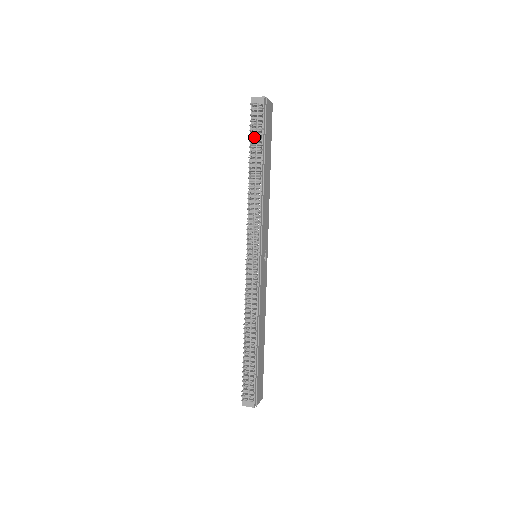
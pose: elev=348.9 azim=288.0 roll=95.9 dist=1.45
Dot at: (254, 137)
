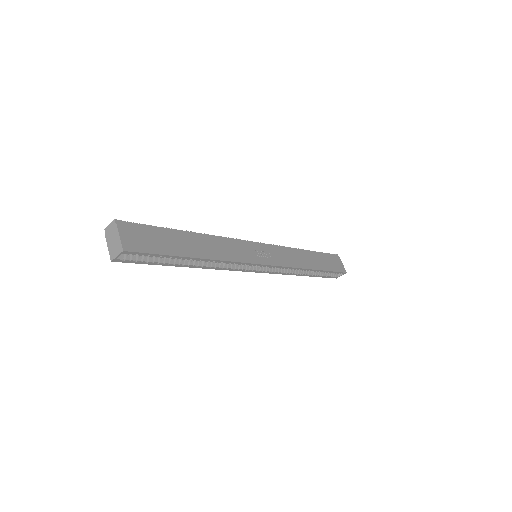
Dot at: occluded
